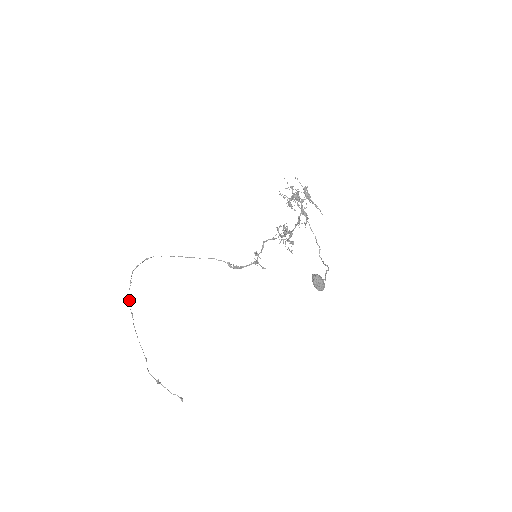
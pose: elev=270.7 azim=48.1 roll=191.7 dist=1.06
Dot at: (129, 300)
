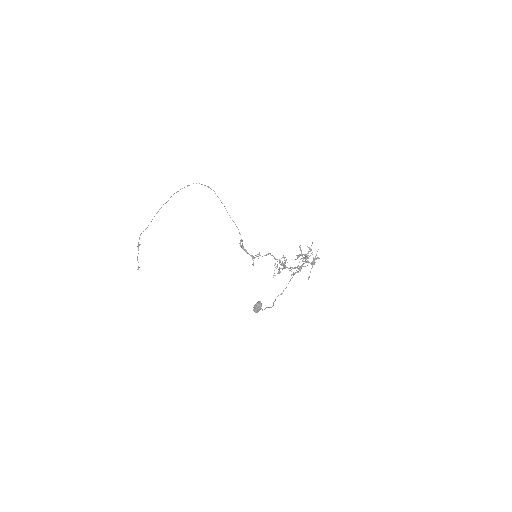
Dot at: occluded
